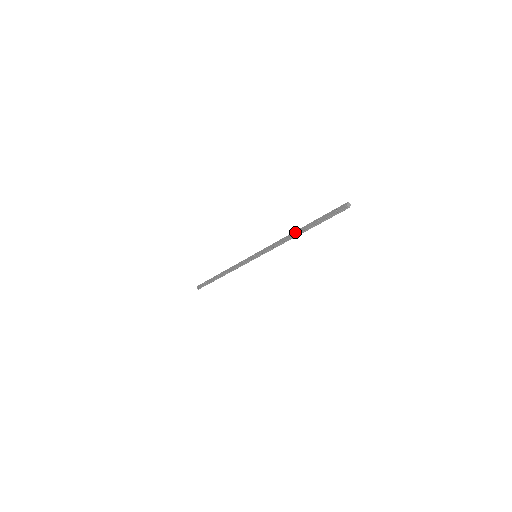
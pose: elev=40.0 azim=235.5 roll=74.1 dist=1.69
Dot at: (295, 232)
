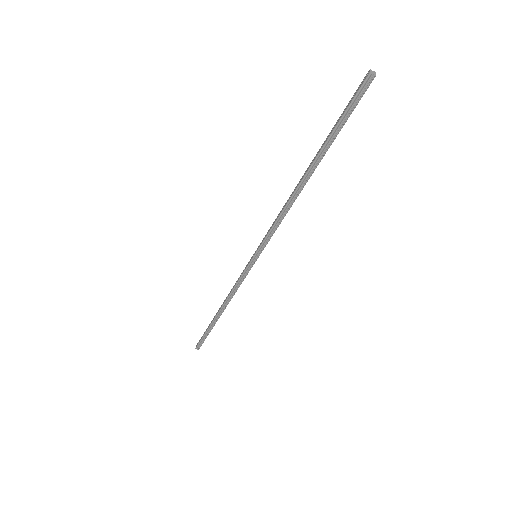
Dot at: (300, 179)
